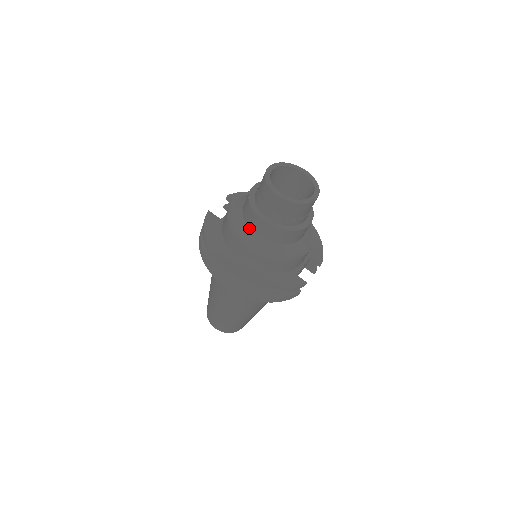
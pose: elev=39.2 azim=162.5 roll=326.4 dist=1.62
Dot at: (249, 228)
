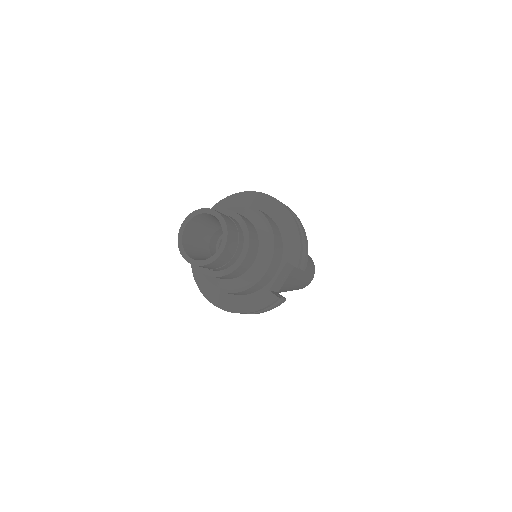
Dot at: occluded
